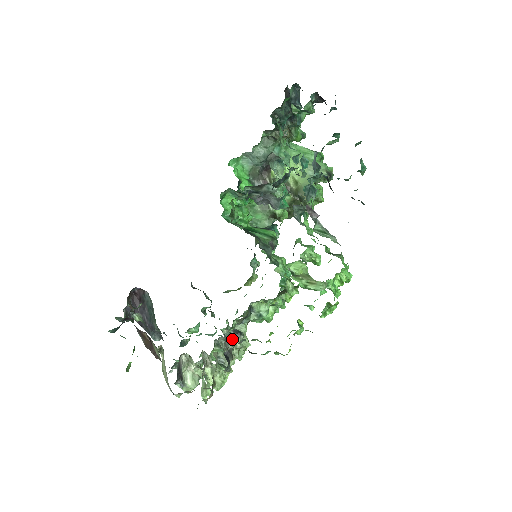
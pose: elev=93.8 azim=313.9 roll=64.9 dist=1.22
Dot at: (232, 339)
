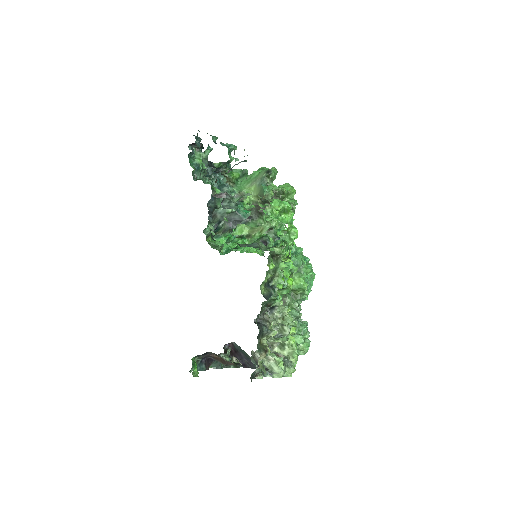
Dot at: (272, 315)
